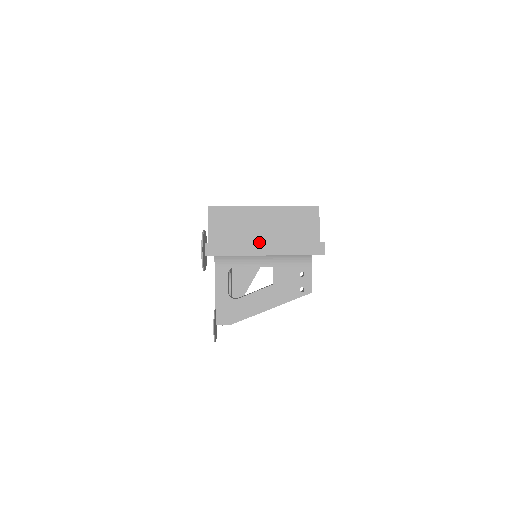
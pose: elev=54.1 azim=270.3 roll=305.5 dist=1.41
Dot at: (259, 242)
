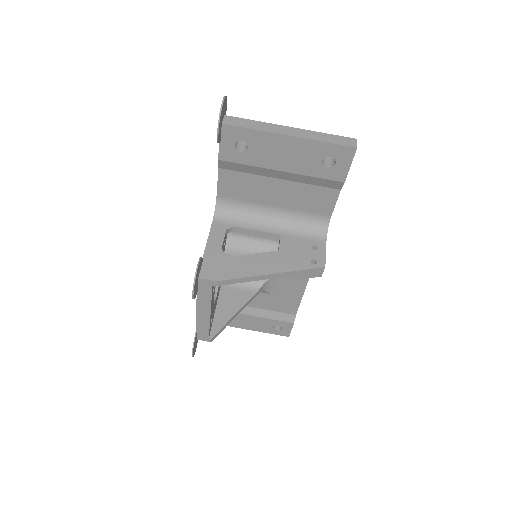
Dot at: occluded
